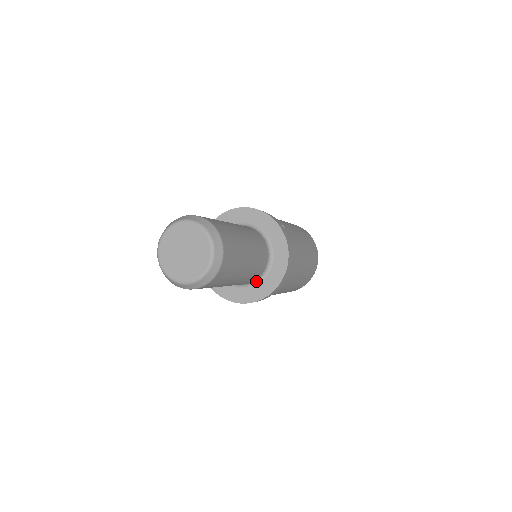
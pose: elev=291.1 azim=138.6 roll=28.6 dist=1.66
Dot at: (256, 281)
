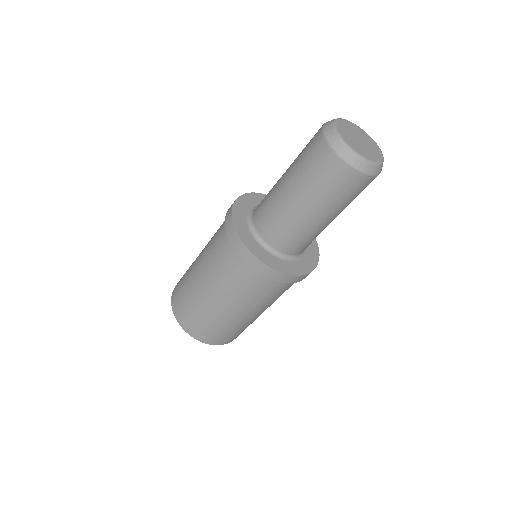
Dot at: (271, 250)
